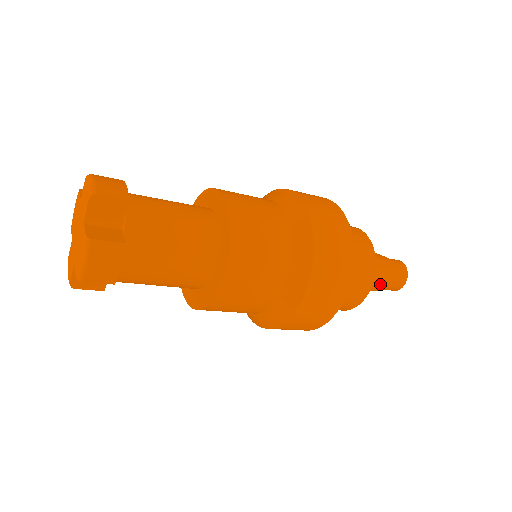
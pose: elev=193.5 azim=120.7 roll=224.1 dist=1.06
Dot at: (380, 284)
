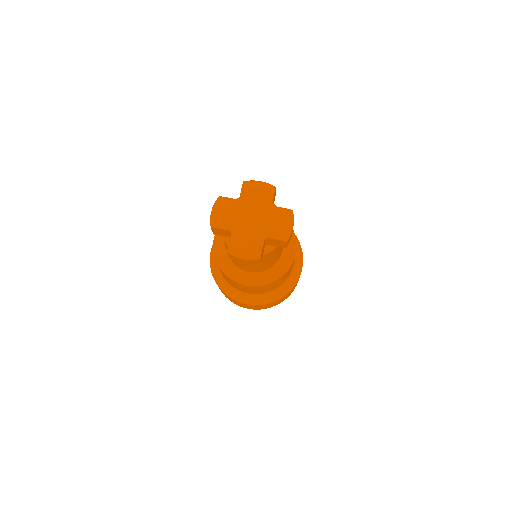
Dot at: occluded
